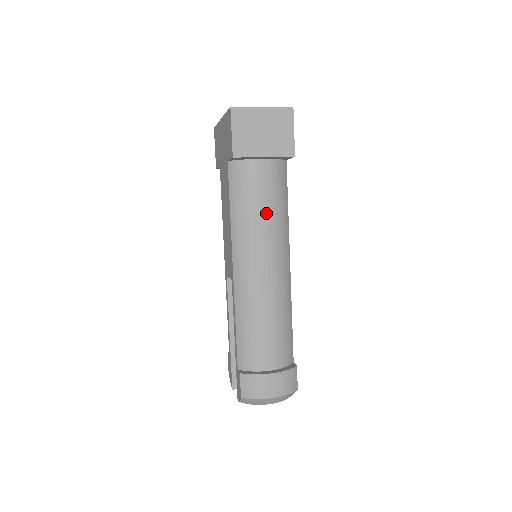
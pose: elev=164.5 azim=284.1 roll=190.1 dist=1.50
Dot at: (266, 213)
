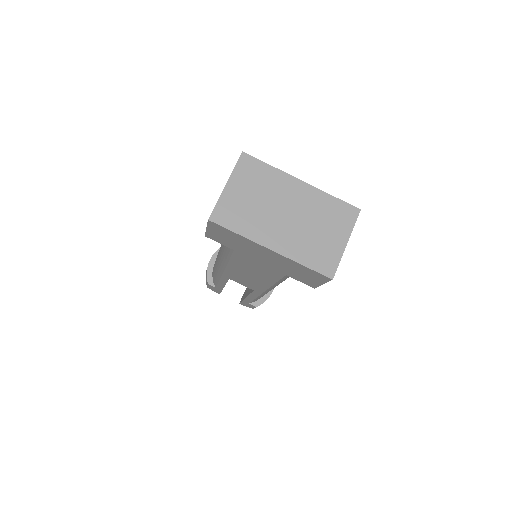
Dot at: occluded
